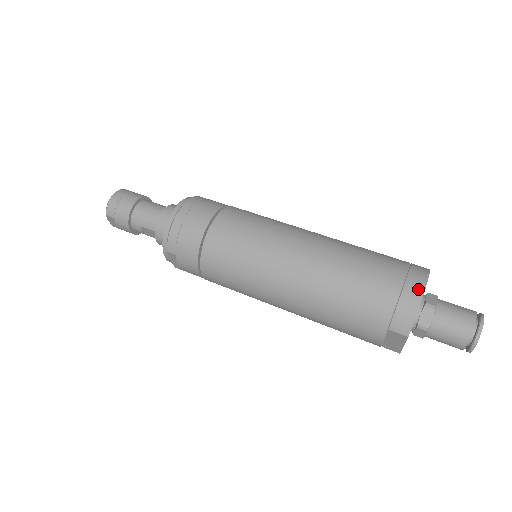
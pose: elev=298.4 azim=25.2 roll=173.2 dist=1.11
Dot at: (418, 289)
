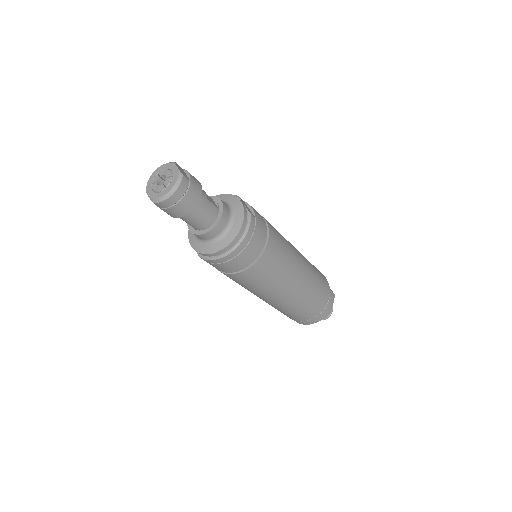
Dot at: (322, 318)
